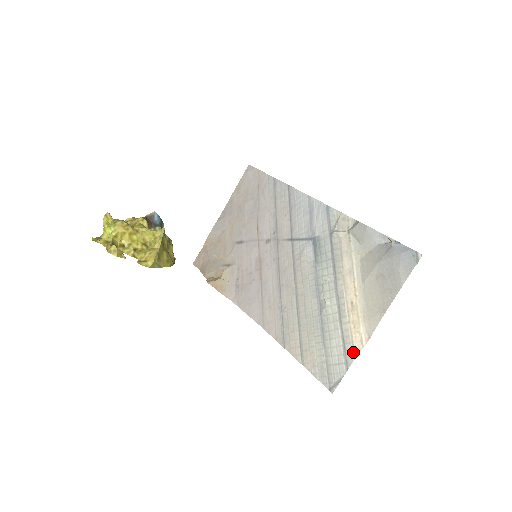
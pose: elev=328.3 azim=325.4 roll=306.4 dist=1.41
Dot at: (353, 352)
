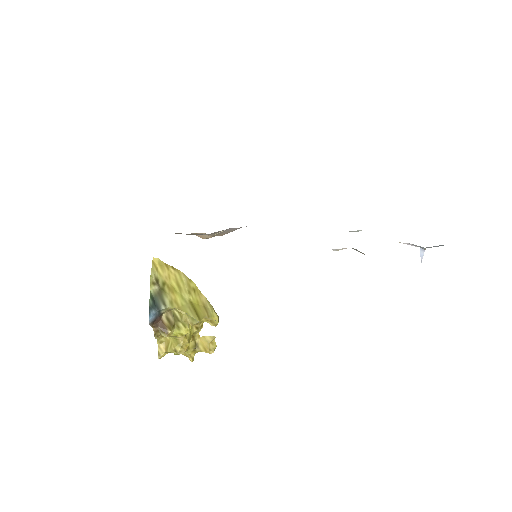
Dot at: occluded
